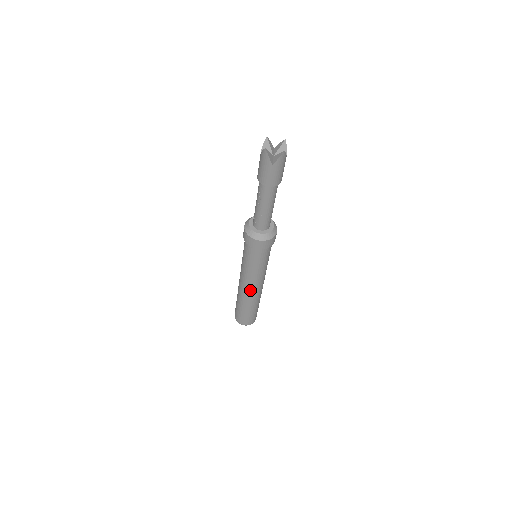
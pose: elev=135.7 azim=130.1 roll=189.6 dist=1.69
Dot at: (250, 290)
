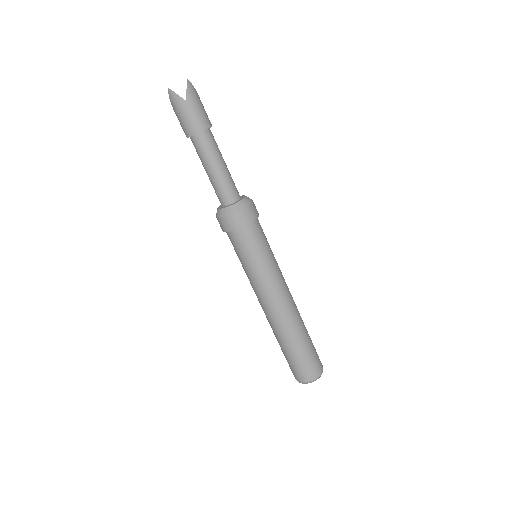
Dot at: (279, 307)
